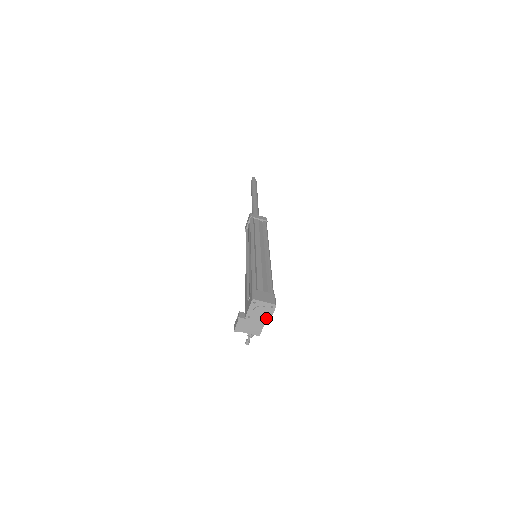
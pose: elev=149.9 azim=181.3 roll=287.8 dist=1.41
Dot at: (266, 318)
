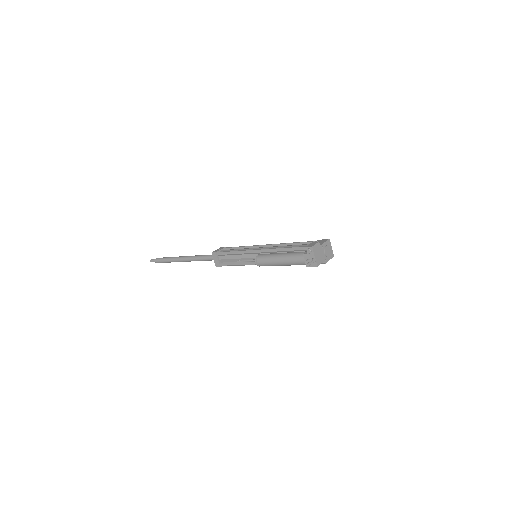
Dot at: (326, 258)
